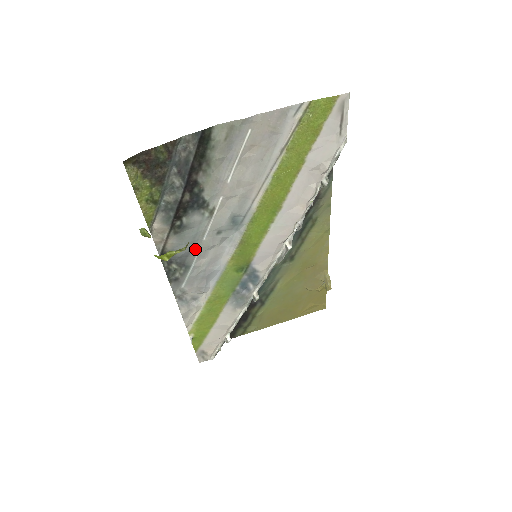
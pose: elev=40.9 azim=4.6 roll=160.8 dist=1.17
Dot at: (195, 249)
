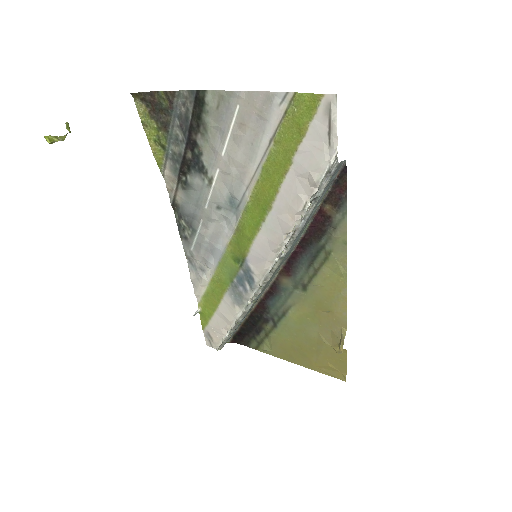
Dot at: (199, 214)
